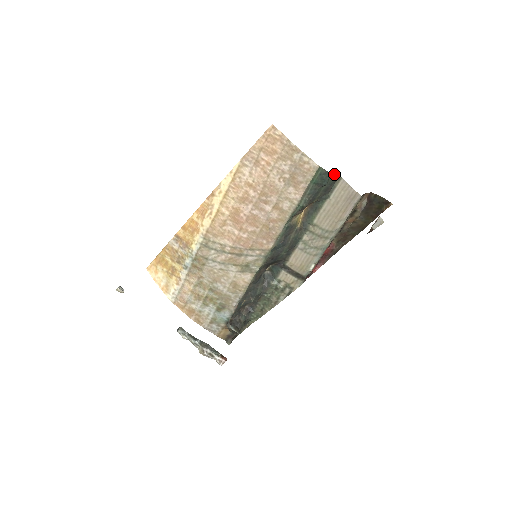
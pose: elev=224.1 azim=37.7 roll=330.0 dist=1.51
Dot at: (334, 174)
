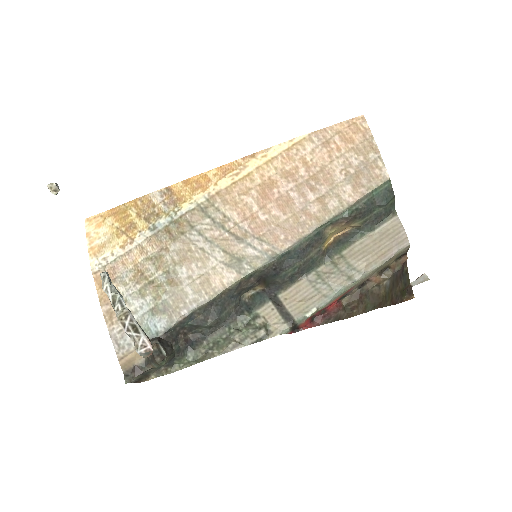
Dot at: (394, 203)
